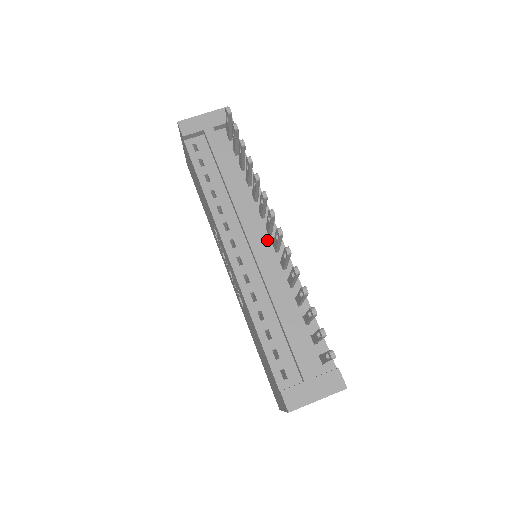
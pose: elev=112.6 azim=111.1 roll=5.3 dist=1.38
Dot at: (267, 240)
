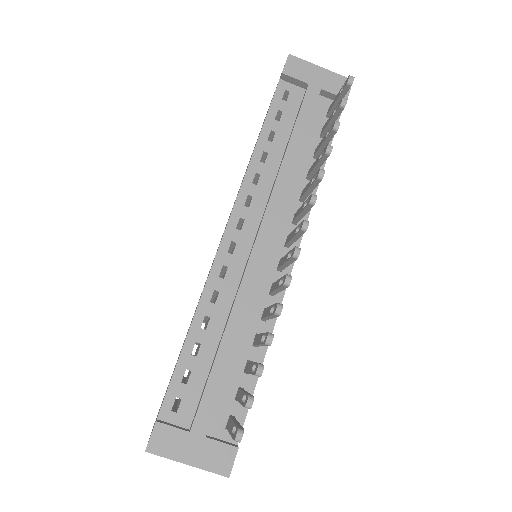
Dot at: (278, 249)
